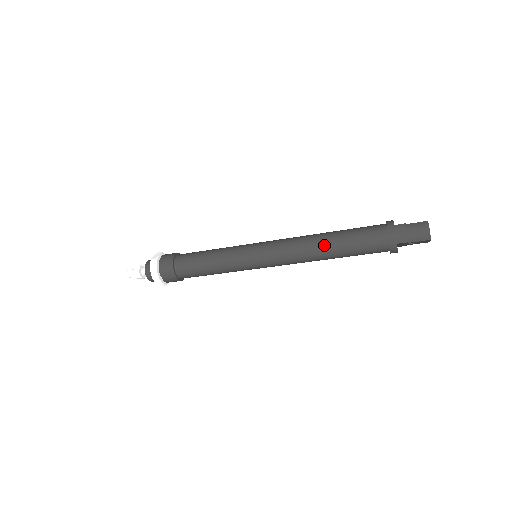
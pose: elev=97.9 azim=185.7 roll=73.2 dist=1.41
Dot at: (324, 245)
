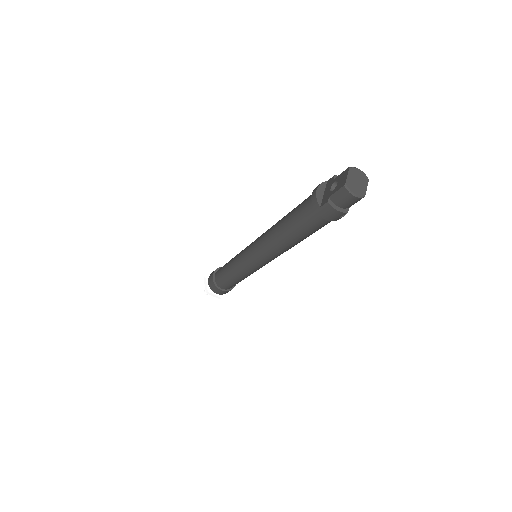
Dot at: (287, 243)
